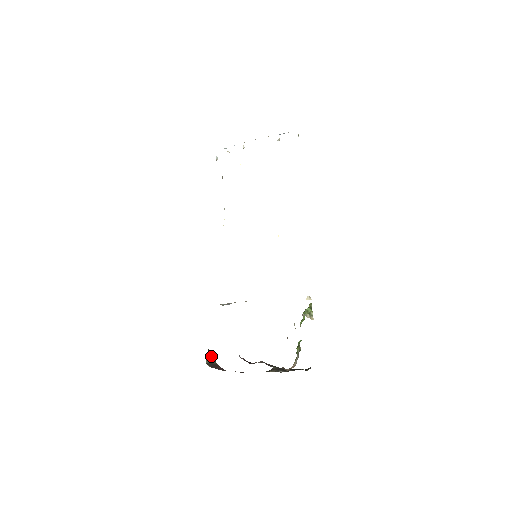
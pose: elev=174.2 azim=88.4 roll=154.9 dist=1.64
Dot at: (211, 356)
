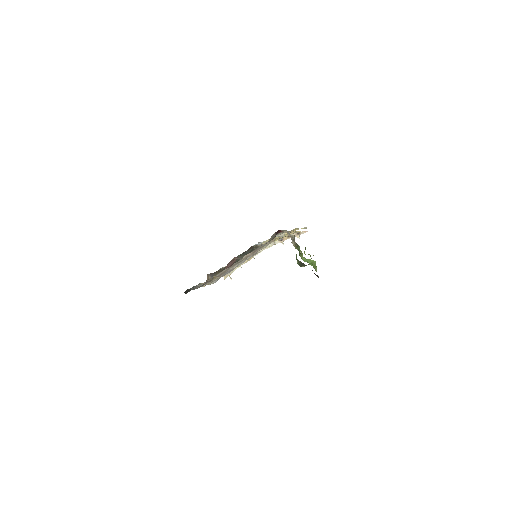
Dot at: occluded
